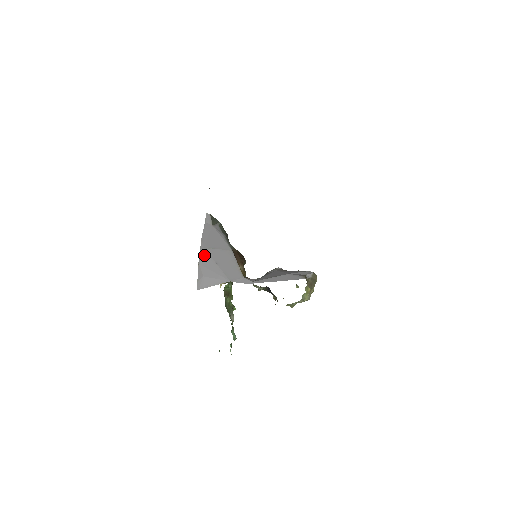
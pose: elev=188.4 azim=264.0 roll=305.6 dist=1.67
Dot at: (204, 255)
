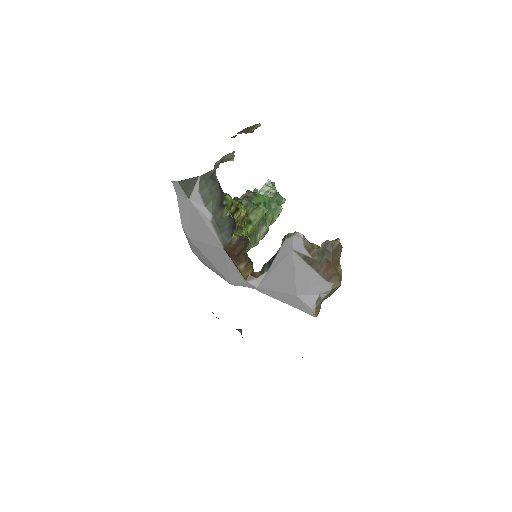
Dot at: (193, 247)
